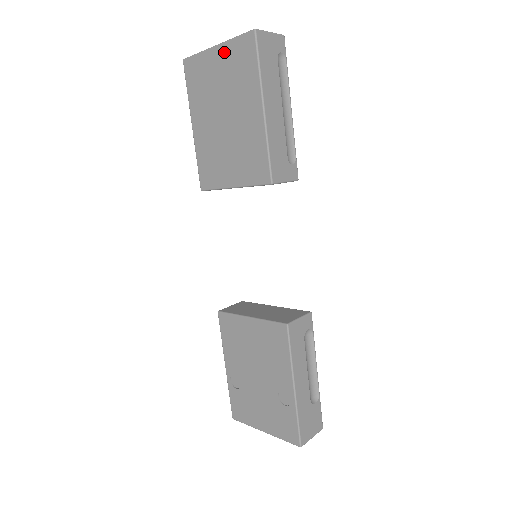
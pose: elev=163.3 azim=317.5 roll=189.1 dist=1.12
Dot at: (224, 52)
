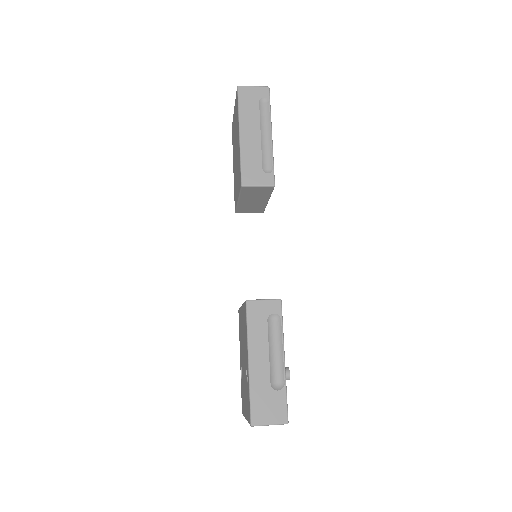
Dot at: (235, 109)
